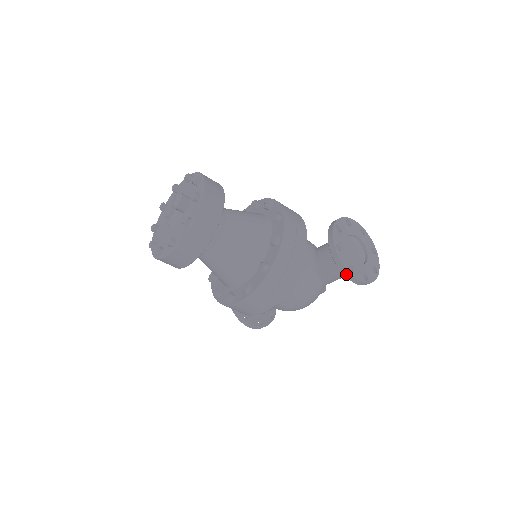
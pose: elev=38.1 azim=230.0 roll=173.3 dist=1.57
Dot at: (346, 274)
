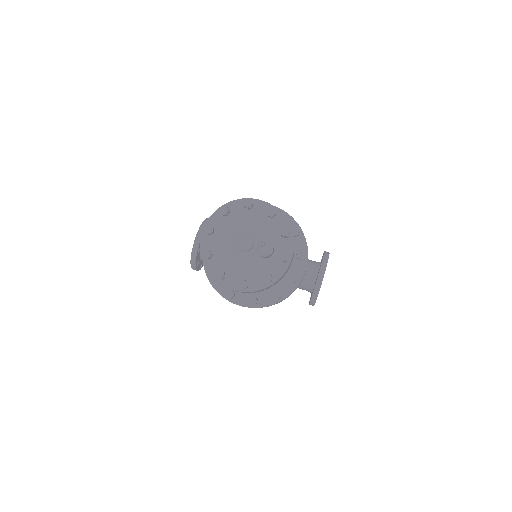
Dot at: (312, 303)
